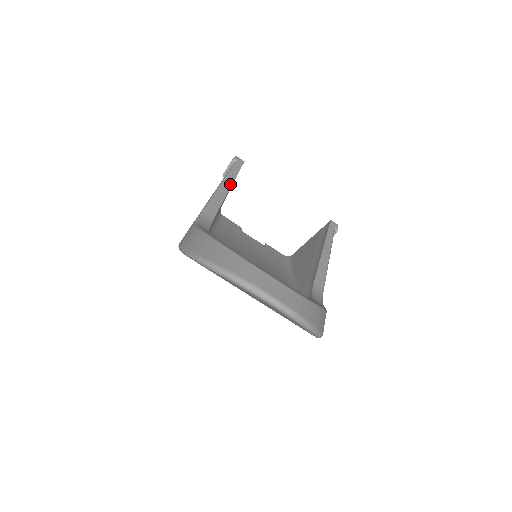
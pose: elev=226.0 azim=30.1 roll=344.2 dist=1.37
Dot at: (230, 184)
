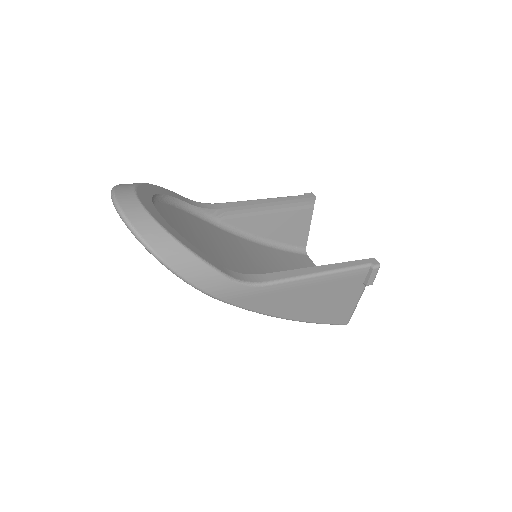
Dot at: (273, 201)
